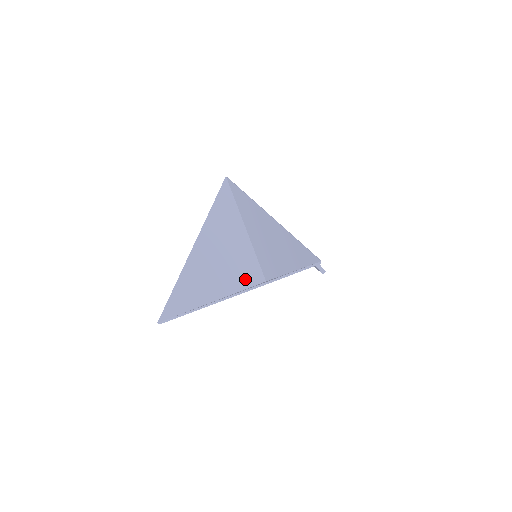
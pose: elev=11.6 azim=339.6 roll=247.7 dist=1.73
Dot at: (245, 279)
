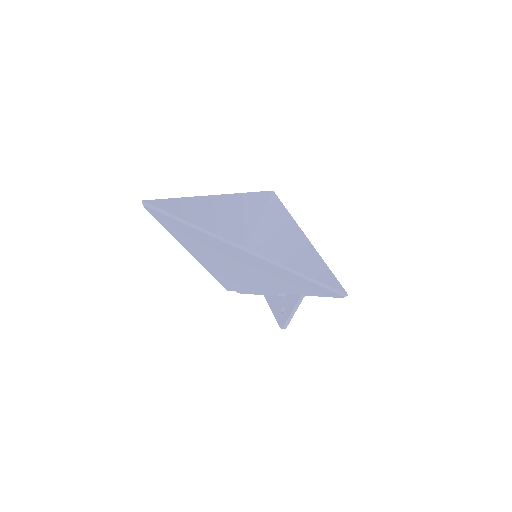
Dot at: occluded
